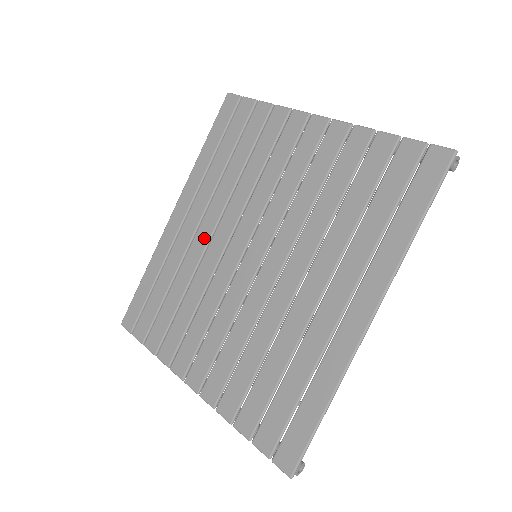
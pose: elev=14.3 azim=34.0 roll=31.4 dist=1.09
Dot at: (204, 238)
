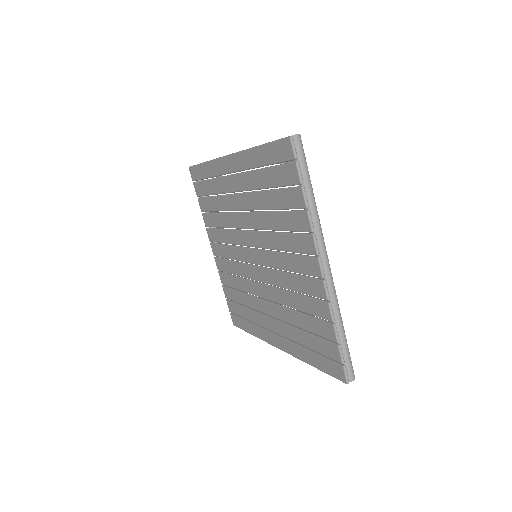
Dot at: (237, 205)
